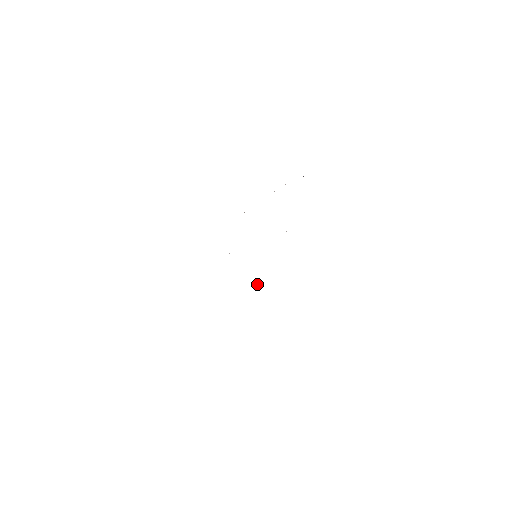
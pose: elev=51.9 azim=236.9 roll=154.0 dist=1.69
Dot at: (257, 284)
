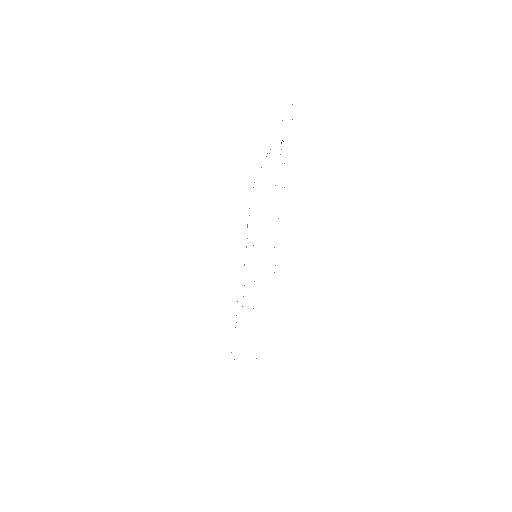
Dot at: occluded
